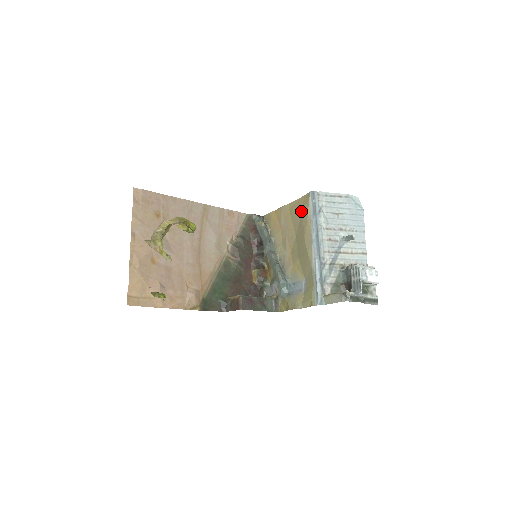
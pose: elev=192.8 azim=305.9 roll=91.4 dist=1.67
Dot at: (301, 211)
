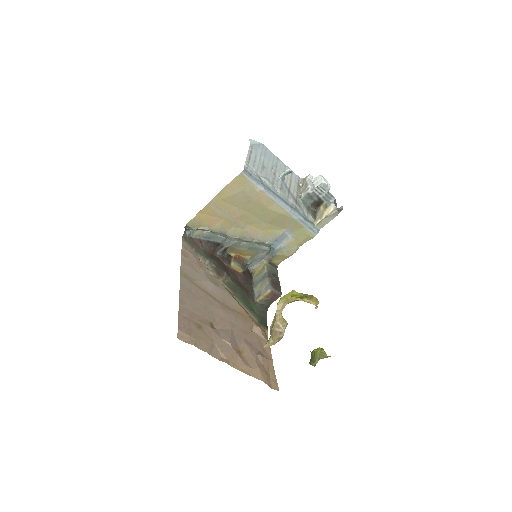
Dot at: (242, 192)
